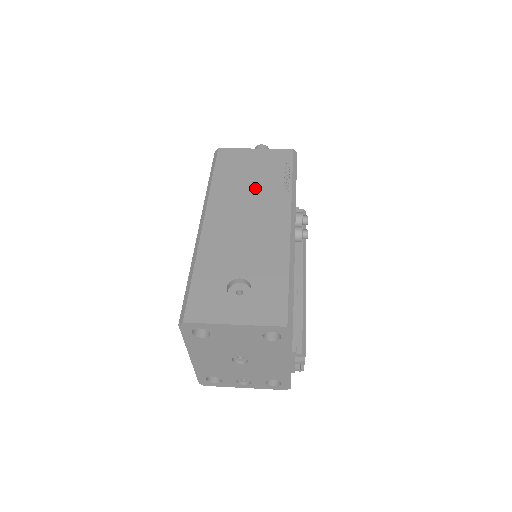
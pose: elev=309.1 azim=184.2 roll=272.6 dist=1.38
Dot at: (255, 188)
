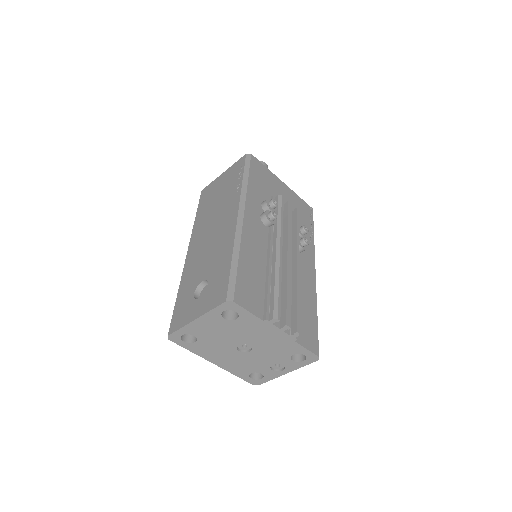
Dot at: (219, 204)
